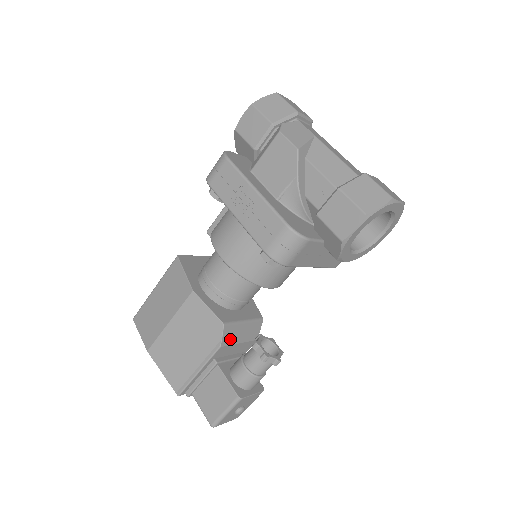
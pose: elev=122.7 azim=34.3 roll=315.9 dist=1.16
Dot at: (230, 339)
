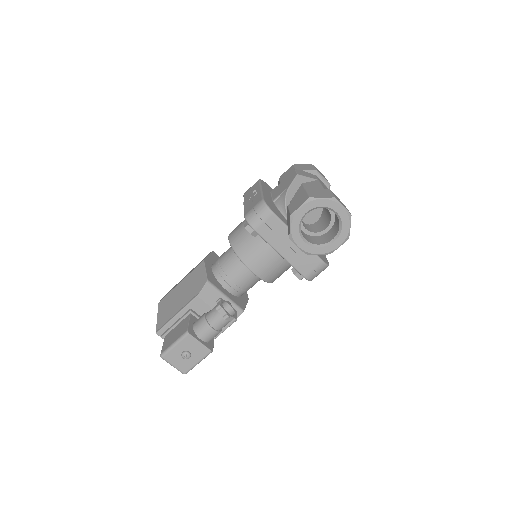
Dot at: (208, 298)
